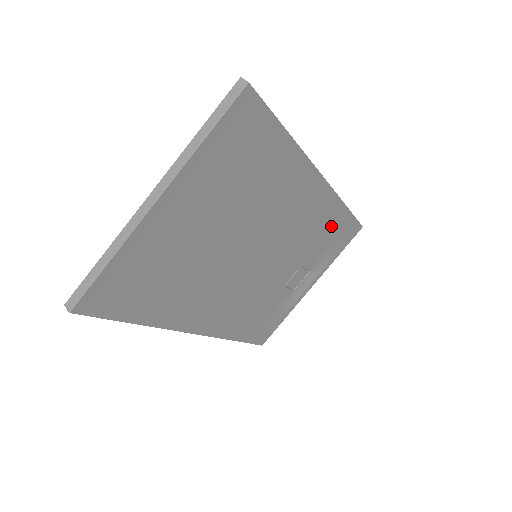
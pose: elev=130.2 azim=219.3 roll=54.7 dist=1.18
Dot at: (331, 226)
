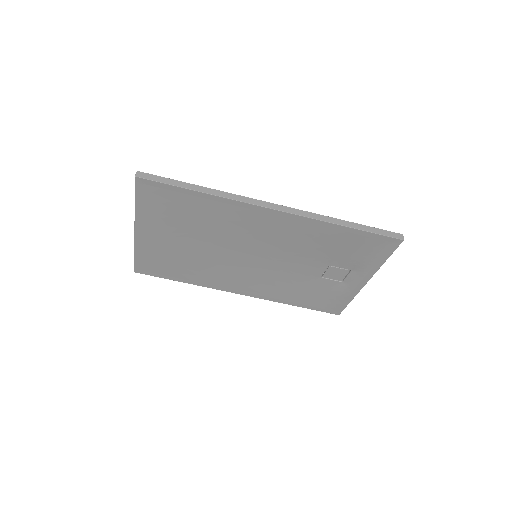
Dot at: (338, 239)
